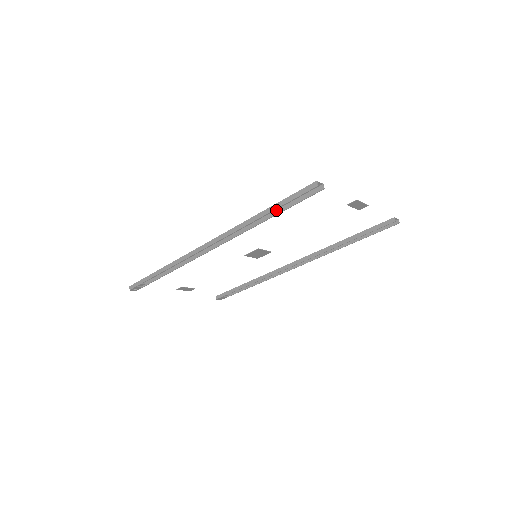
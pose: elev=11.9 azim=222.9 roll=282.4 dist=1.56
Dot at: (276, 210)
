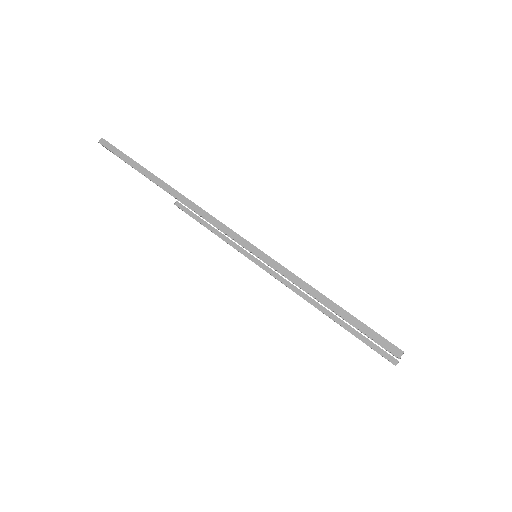
Dot at: occluded
